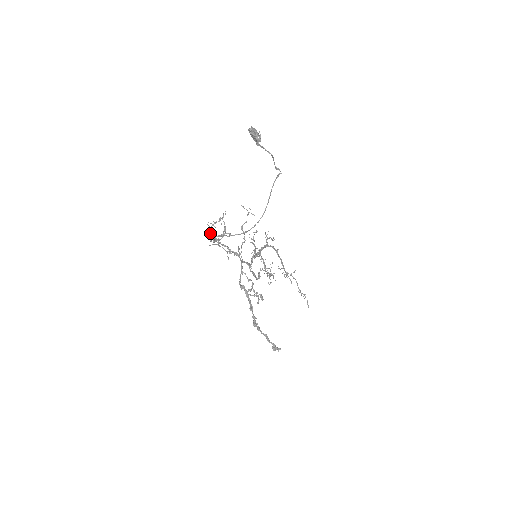
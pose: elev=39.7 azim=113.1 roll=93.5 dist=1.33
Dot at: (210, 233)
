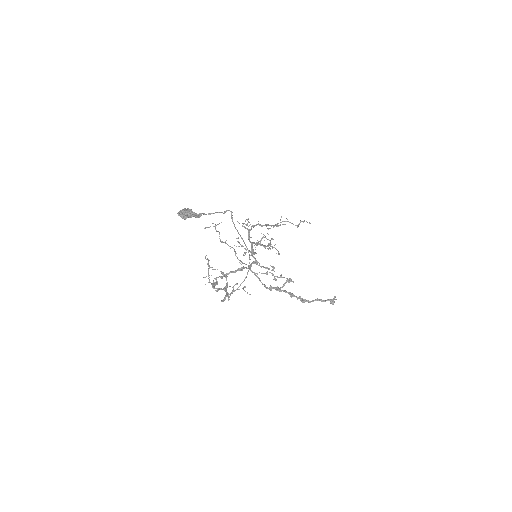
Dot at: (213, 283)
